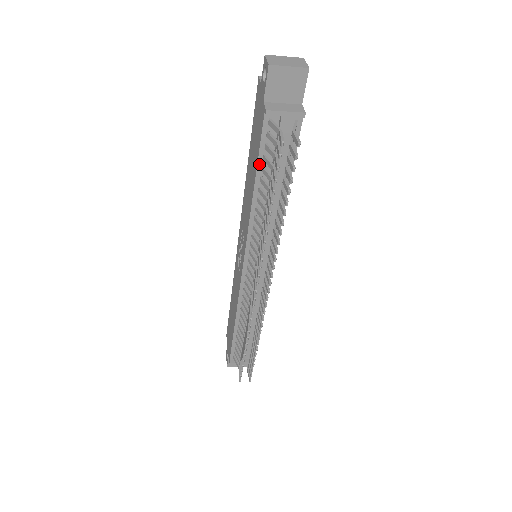
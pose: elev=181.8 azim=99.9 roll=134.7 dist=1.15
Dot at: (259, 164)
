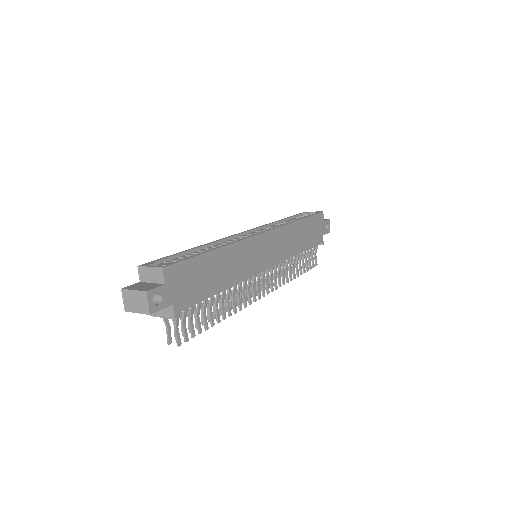
Dot at: occluded
